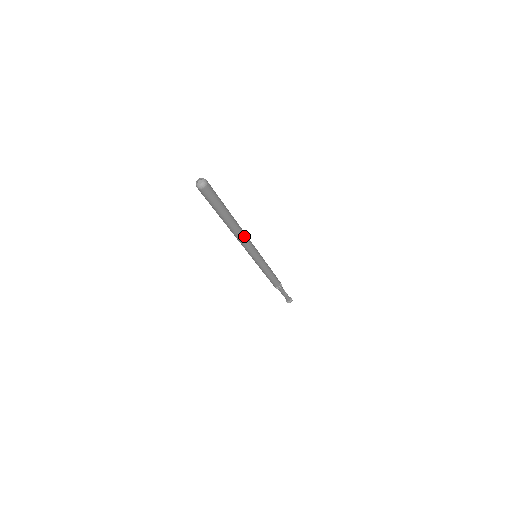
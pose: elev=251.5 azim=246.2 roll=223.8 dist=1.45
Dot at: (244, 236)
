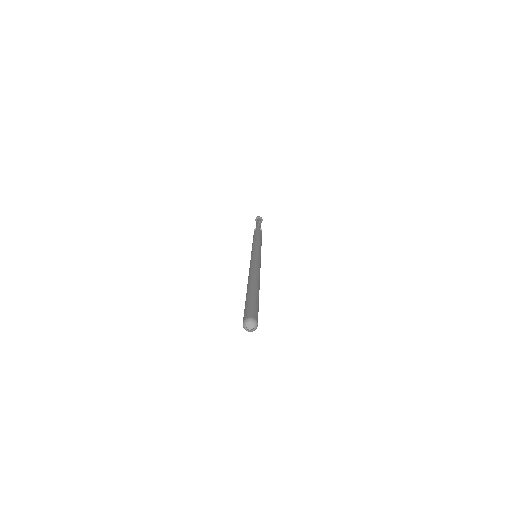
Dot at: occluded
